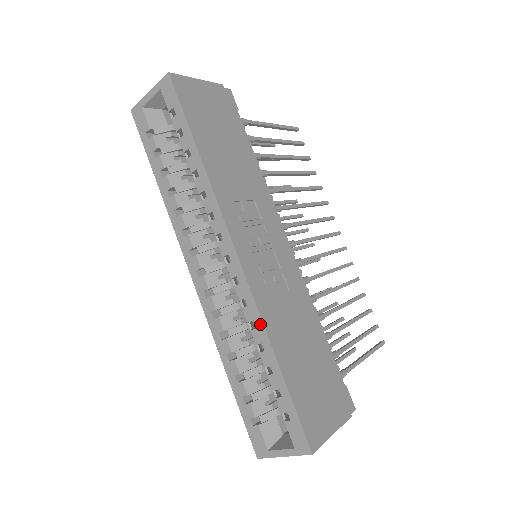
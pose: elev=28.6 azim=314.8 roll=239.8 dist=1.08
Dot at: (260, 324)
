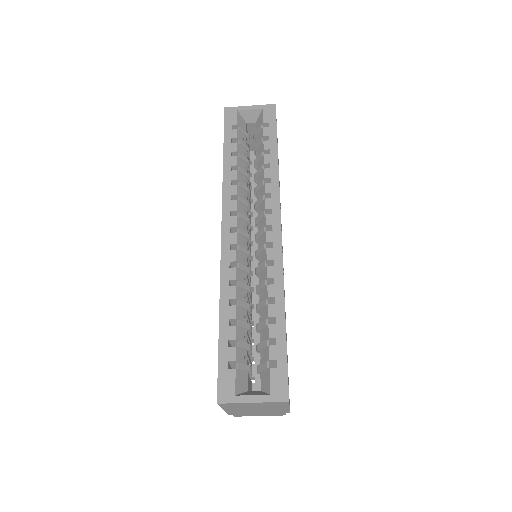
Dot at: (280, 282)
